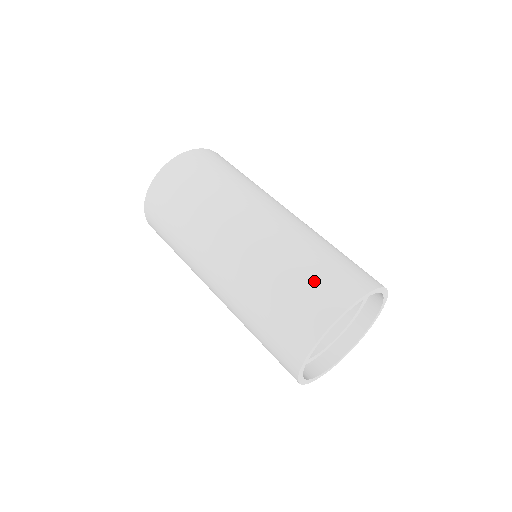
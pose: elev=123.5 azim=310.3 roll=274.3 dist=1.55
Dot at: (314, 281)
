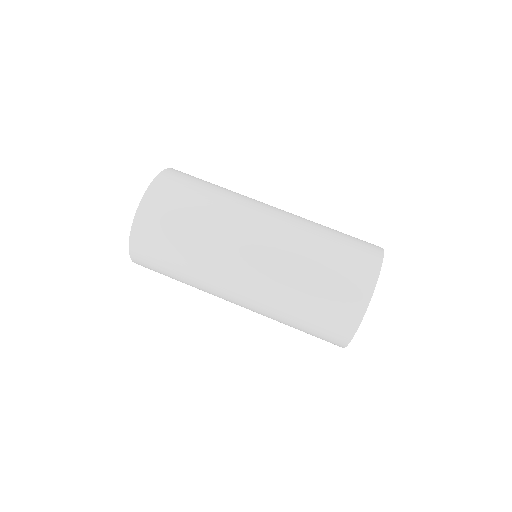
Dot at: (339, 275)
